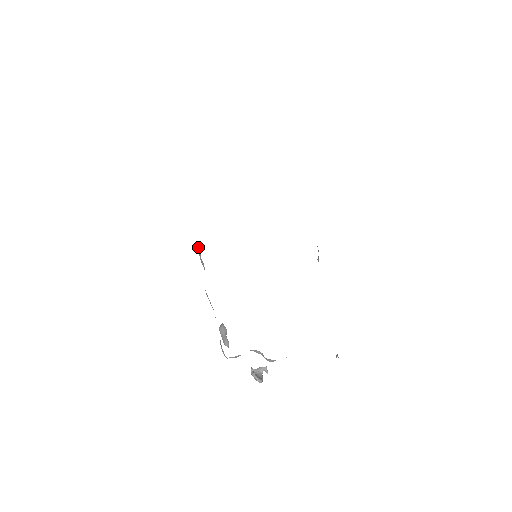
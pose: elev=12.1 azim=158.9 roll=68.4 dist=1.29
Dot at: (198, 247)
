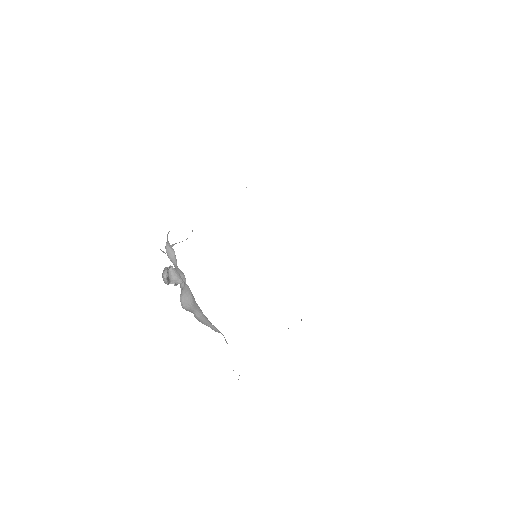
Dot at: occluded
